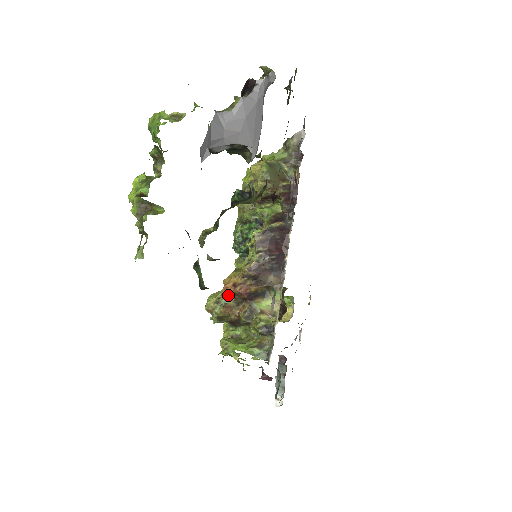
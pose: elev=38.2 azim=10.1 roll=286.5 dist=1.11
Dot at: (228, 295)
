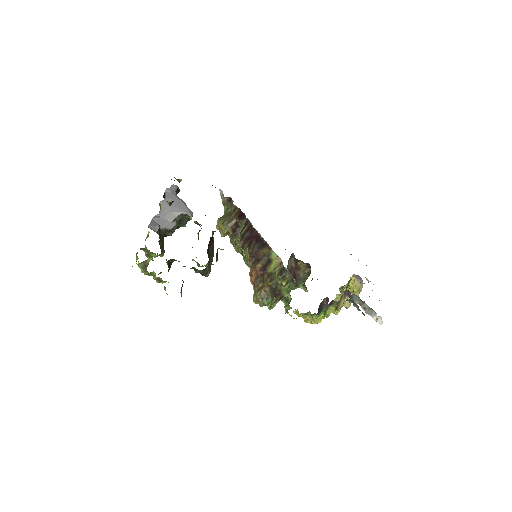
Dot at: (255, 284)
